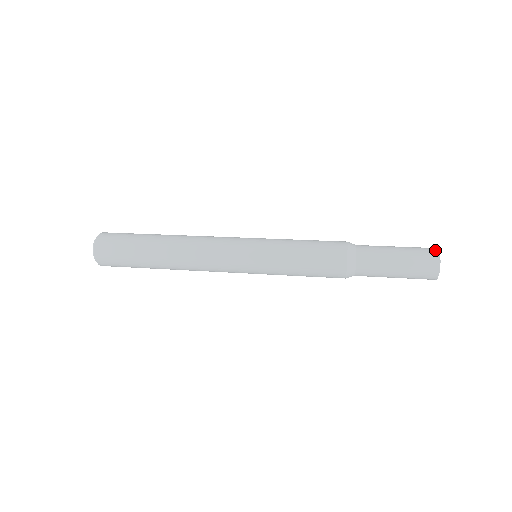
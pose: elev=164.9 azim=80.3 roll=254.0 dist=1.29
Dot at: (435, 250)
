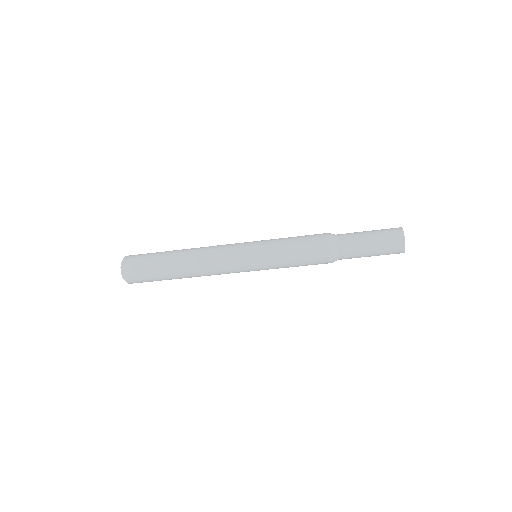
Dot at: (399, 228)
